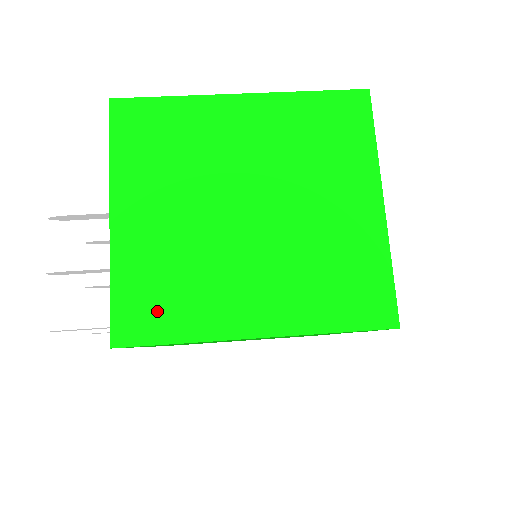
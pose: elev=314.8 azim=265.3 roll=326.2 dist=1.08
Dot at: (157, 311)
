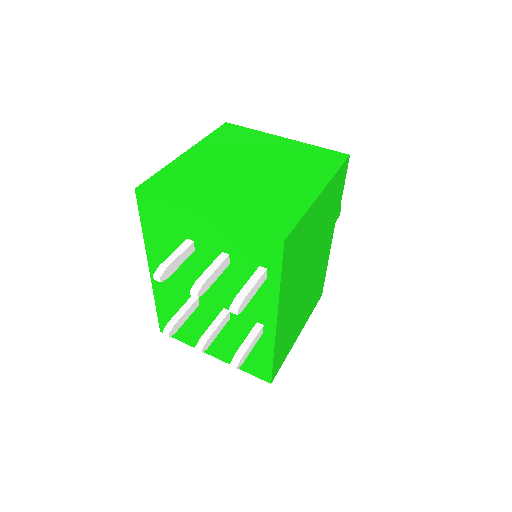
Dot at: (277, 217)
